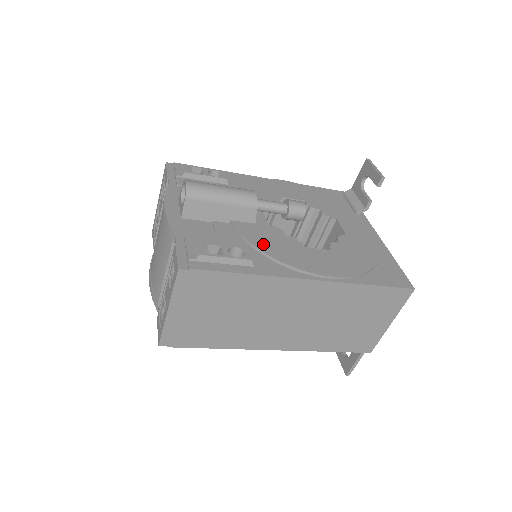
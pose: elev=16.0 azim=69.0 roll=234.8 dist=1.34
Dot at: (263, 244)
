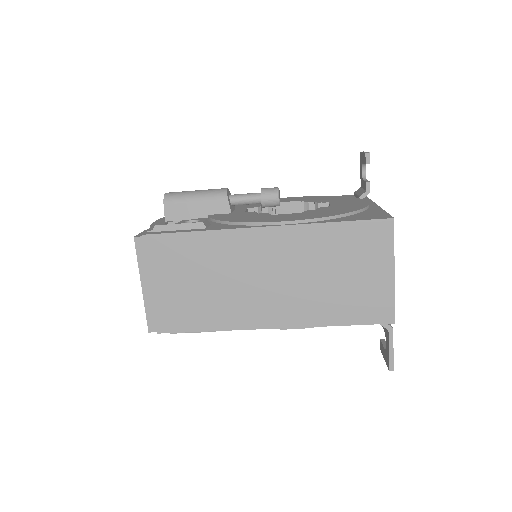
Dot at: (227, 218)
